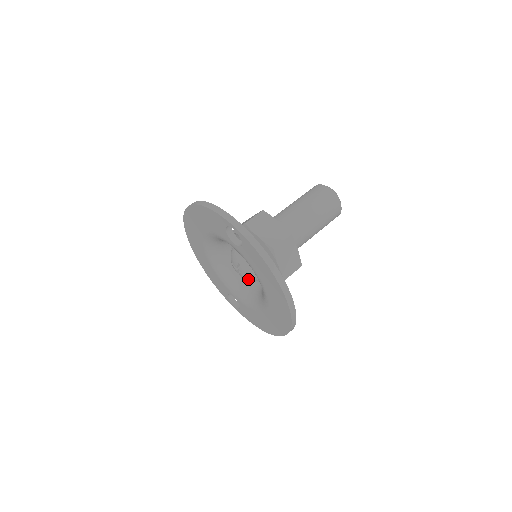
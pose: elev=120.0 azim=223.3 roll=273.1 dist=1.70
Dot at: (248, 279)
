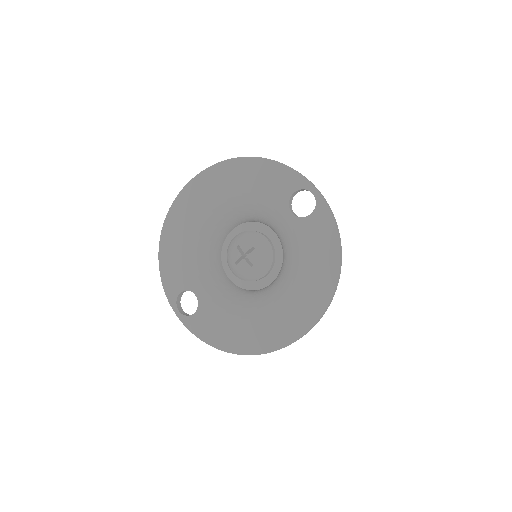
Dot at: (249, 272)
